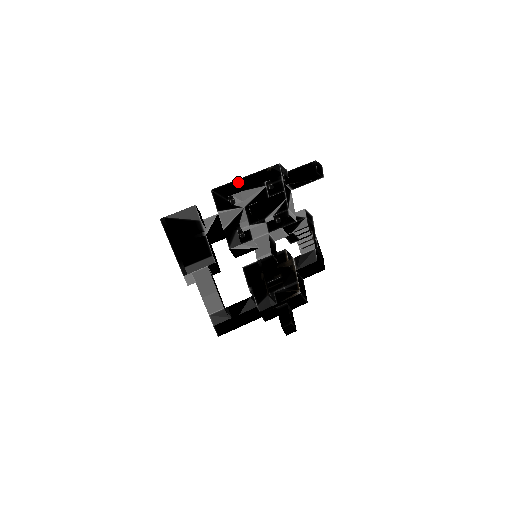
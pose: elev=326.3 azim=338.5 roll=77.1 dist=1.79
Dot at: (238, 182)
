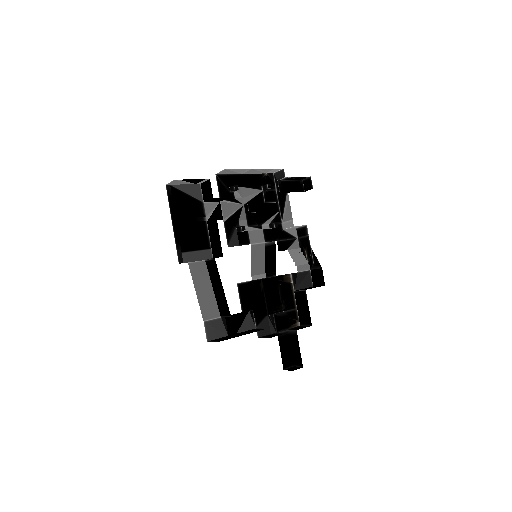
Dot at: (239, 177)
